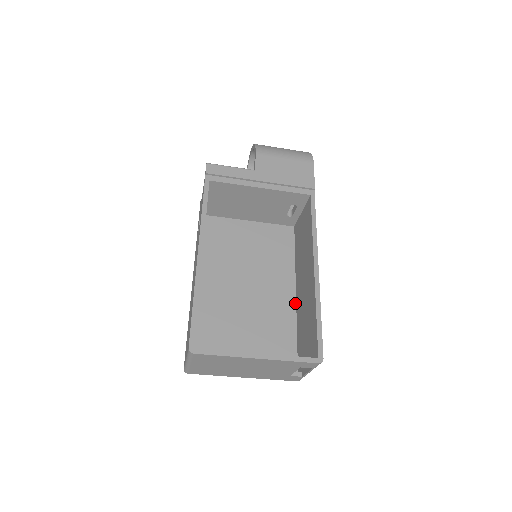
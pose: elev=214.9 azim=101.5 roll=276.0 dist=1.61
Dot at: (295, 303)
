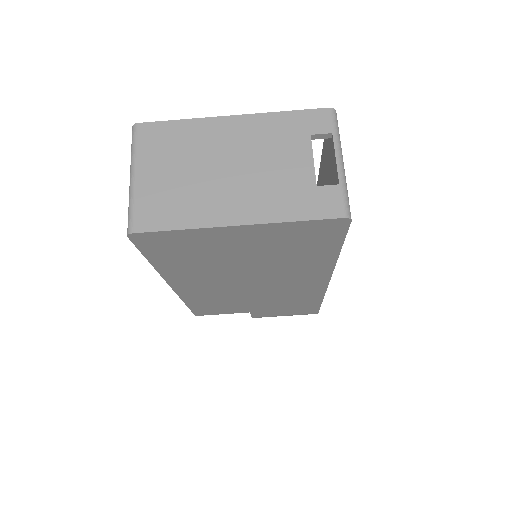
Dot at: occluded
